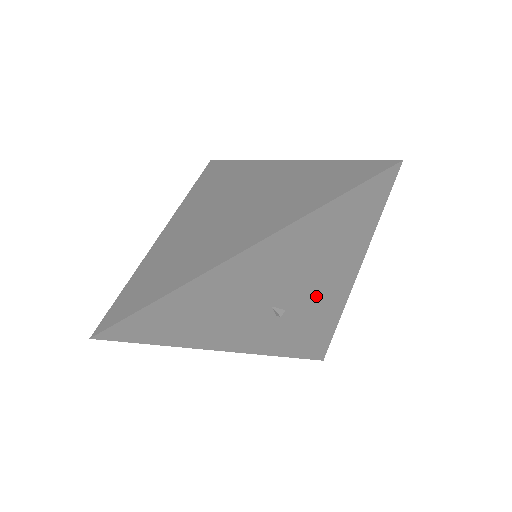
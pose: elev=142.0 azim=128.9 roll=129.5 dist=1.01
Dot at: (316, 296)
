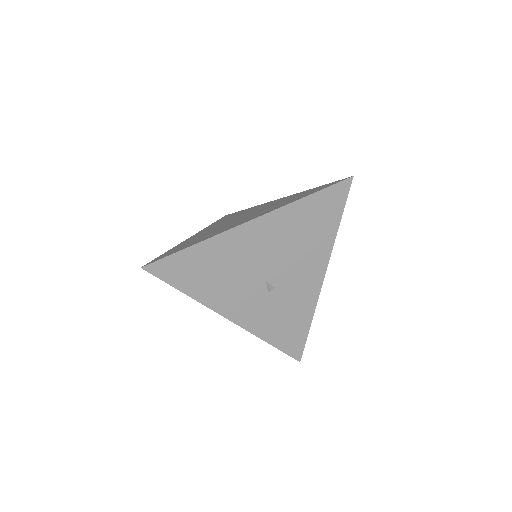
Dot at: (297, 281)
